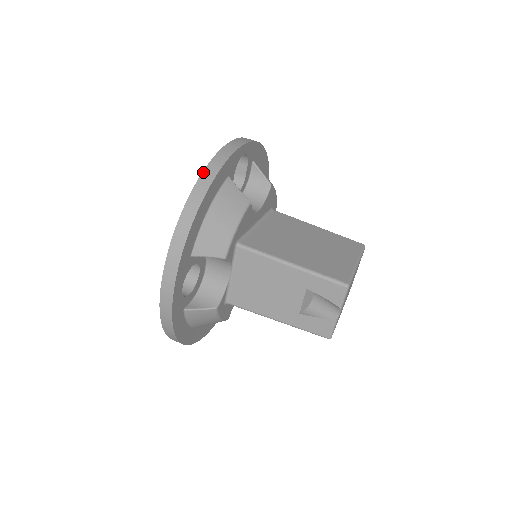
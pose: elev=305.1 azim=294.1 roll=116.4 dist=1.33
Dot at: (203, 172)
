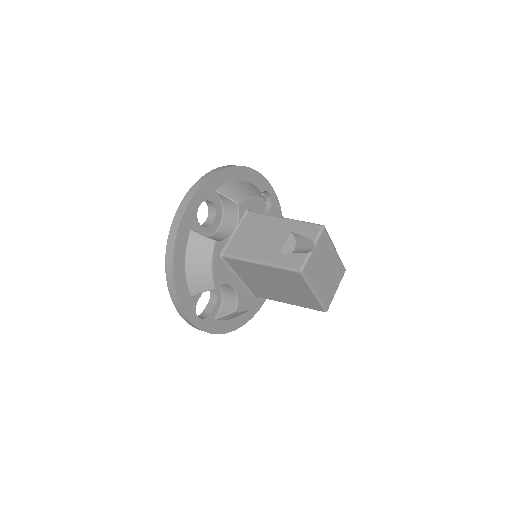
Dot at: occluded
